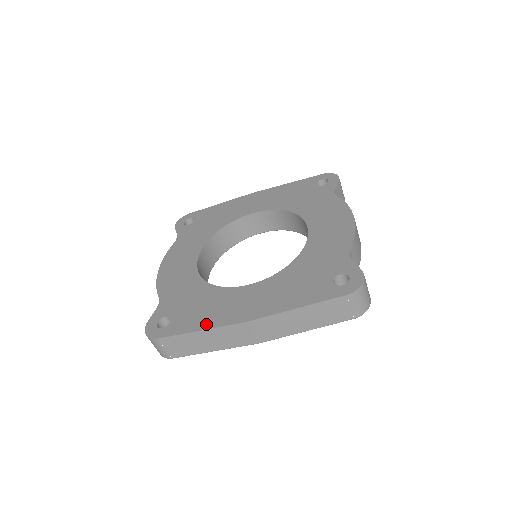
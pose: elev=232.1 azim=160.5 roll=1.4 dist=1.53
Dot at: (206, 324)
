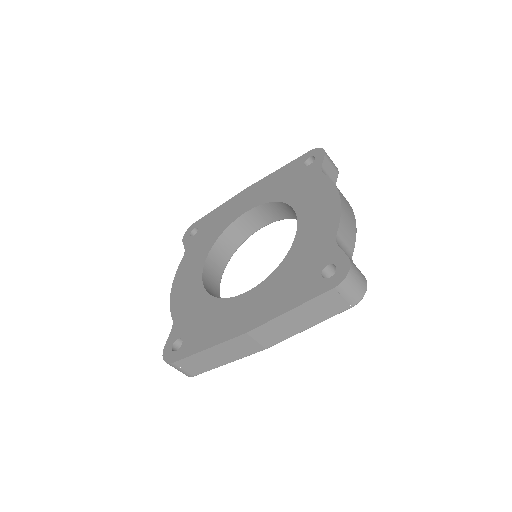
Dot at: (212, 341)
